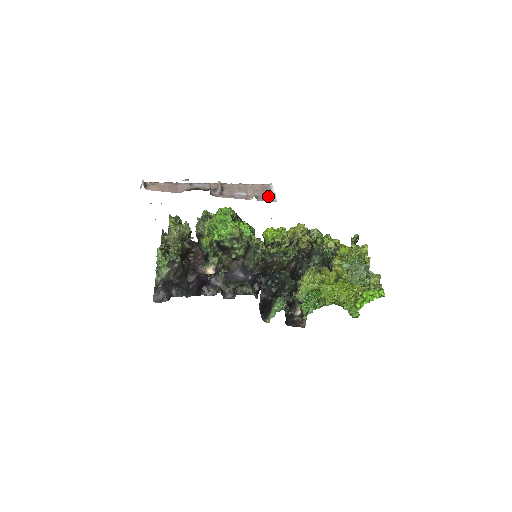
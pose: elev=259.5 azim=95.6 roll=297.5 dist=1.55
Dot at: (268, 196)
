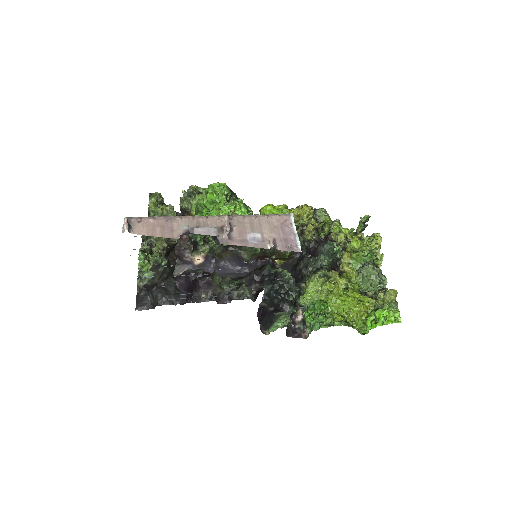
Dot at: (289, 239)
